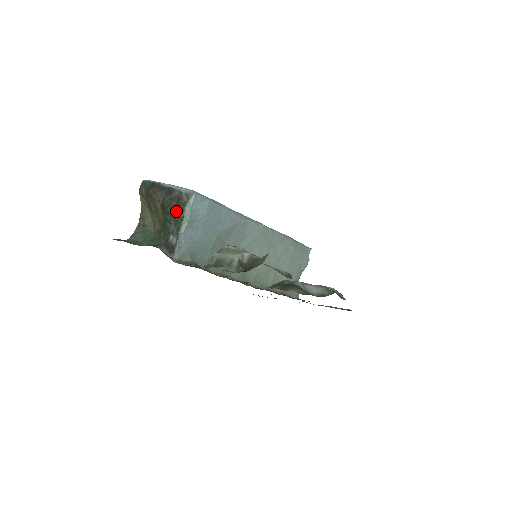
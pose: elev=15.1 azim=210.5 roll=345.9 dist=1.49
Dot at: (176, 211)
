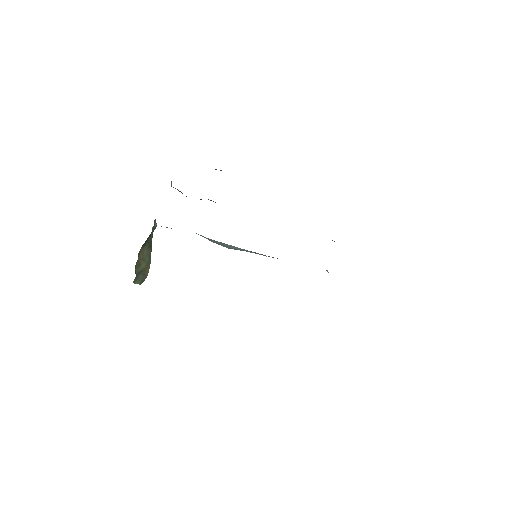
Dot at: (151, 233)
